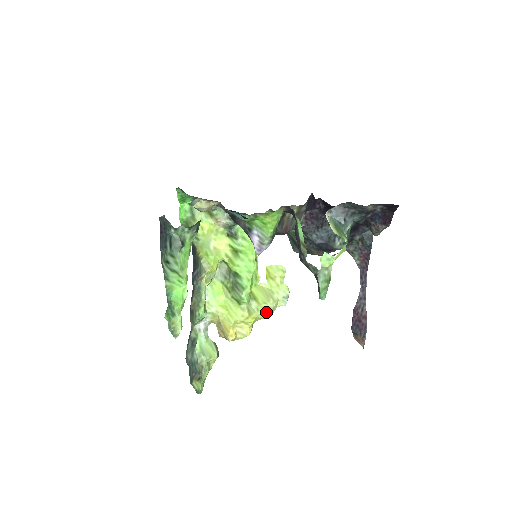
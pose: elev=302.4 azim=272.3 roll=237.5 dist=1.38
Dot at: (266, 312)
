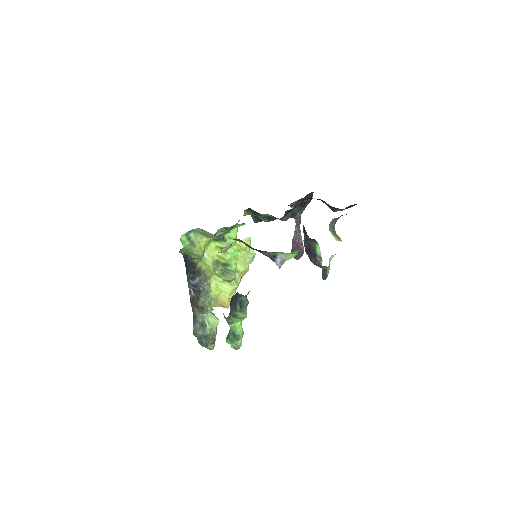
Dot at: (244, 274)
